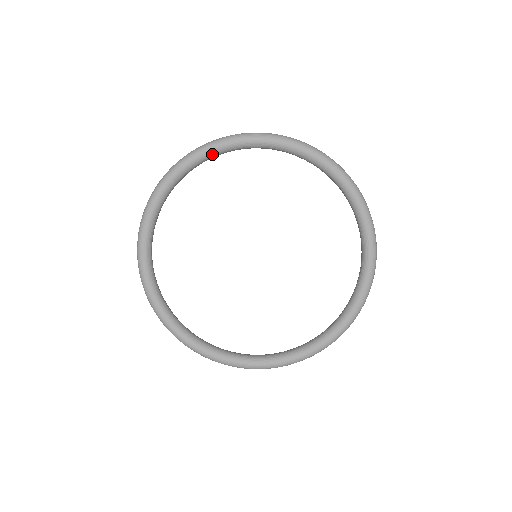
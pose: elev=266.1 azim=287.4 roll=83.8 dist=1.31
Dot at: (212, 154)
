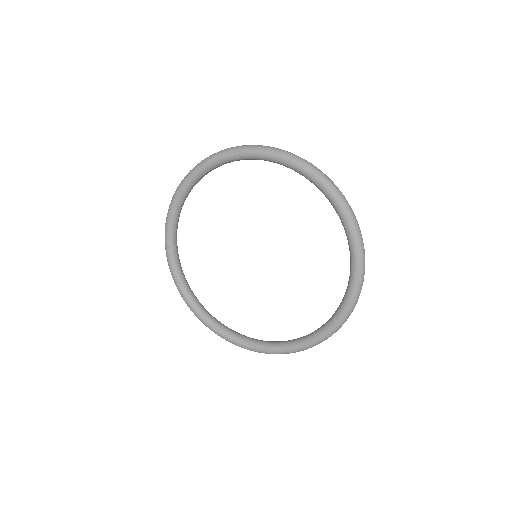
Dot at: (288, 166)
